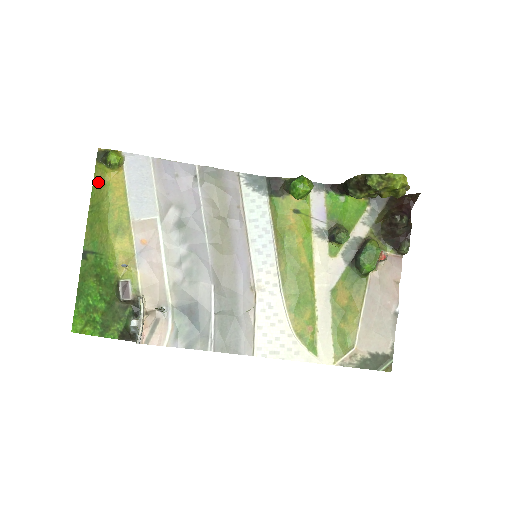
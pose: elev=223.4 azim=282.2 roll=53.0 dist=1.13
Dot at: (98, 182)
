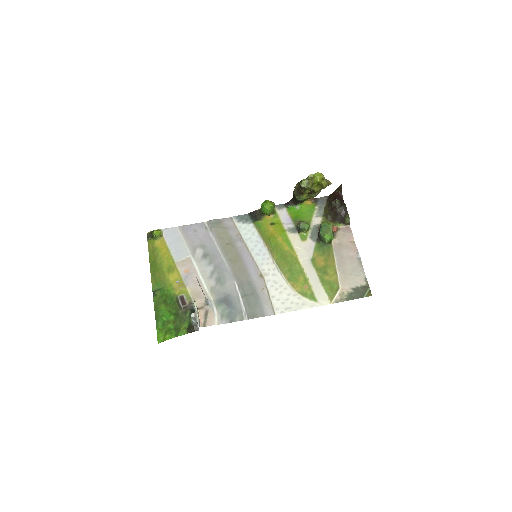
Dot at: (151, 250)
